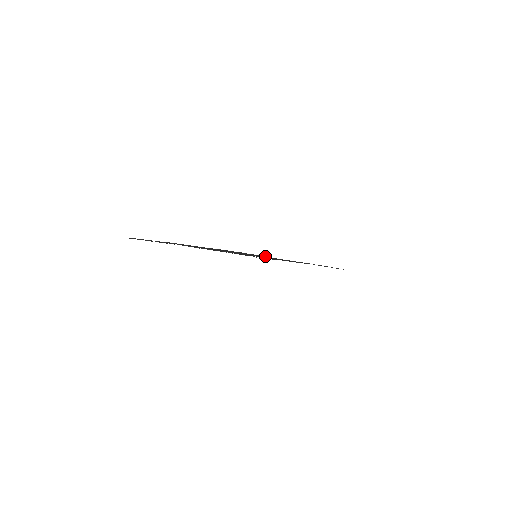
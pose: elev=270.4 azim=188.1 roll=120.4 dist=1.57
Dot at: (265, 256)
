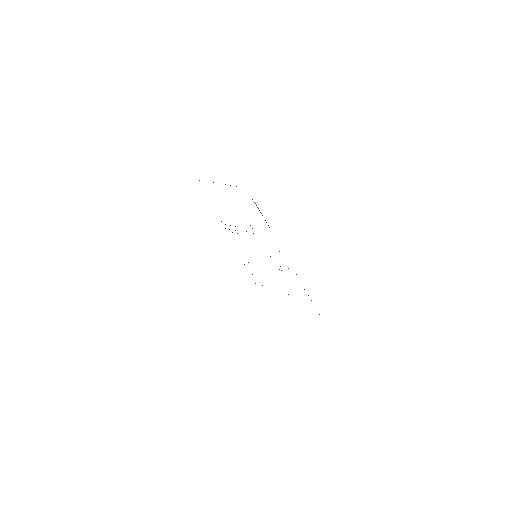
Dot at: occluded
